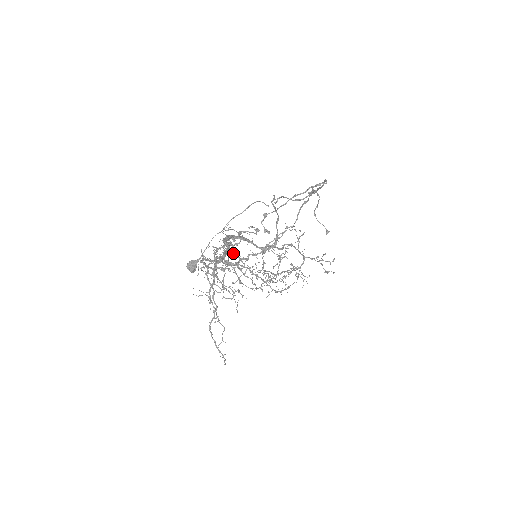
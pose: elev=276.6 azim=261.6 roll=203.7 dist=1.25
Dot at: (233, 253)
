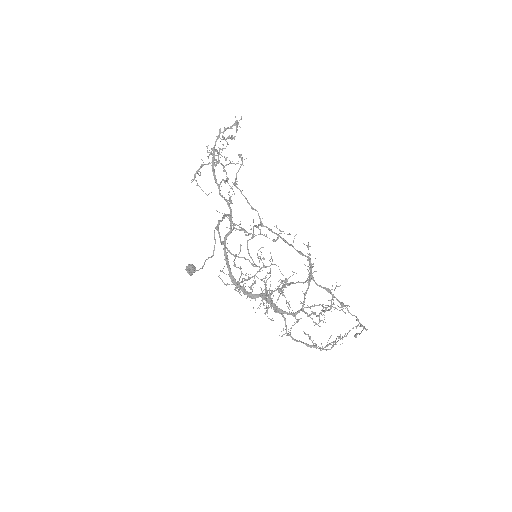
Dot at: occluded
